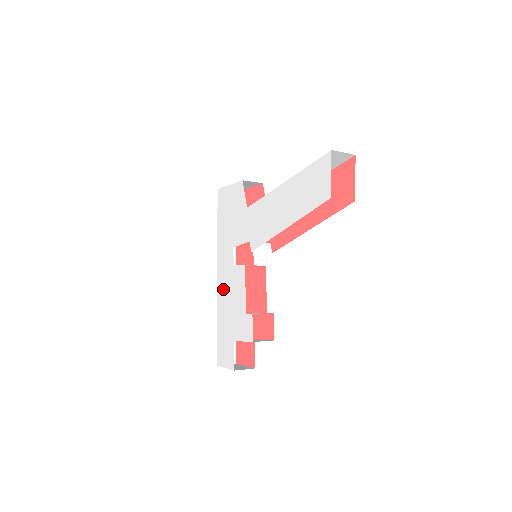
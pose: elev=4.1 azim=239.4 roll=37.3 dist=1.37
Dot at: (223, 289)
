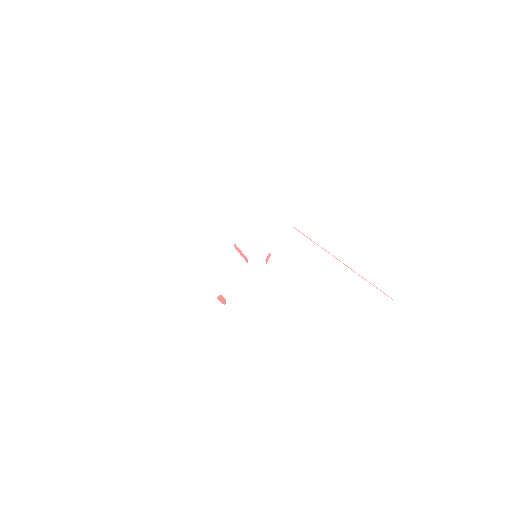
Dot at: (198, 246)
